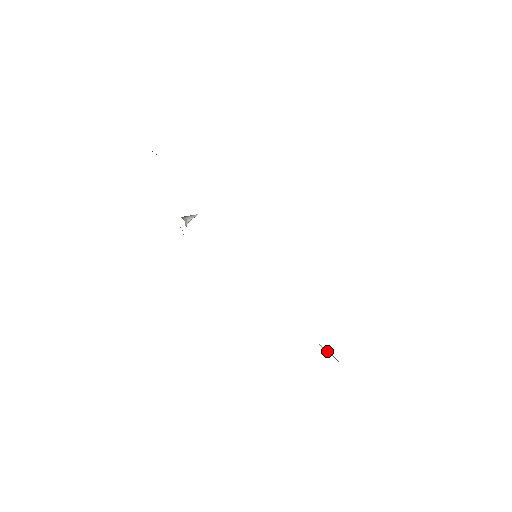
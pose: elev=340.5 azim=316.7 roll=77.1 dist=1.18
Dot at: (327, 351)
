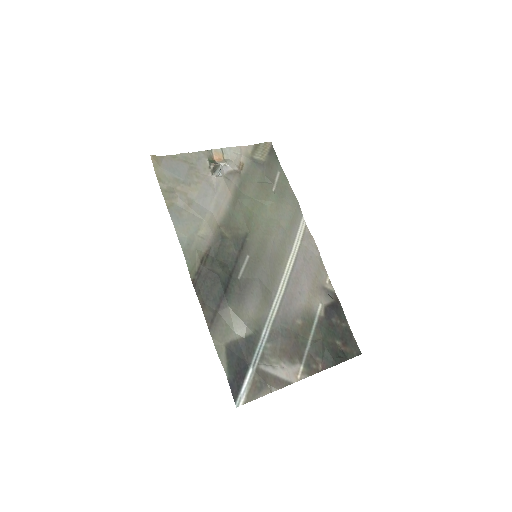
Dot at: (331, 297)
